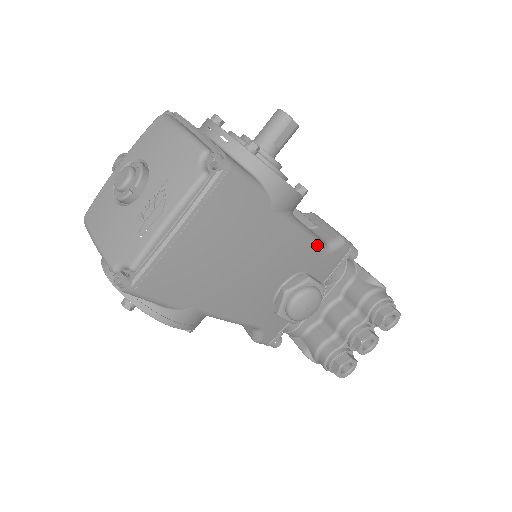
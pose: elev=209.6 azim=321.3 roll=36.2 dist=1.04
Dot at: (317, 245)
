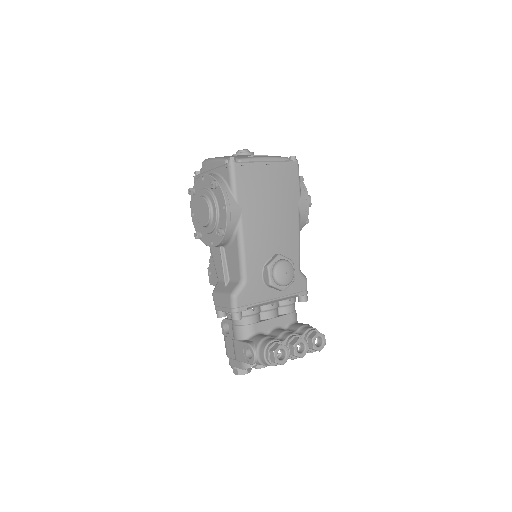
Dot at: (299, 256)
